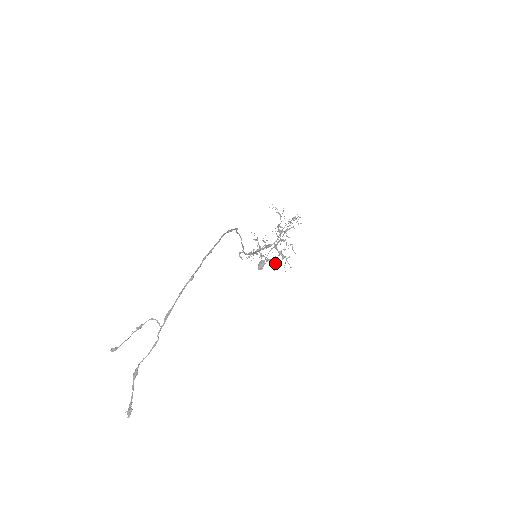
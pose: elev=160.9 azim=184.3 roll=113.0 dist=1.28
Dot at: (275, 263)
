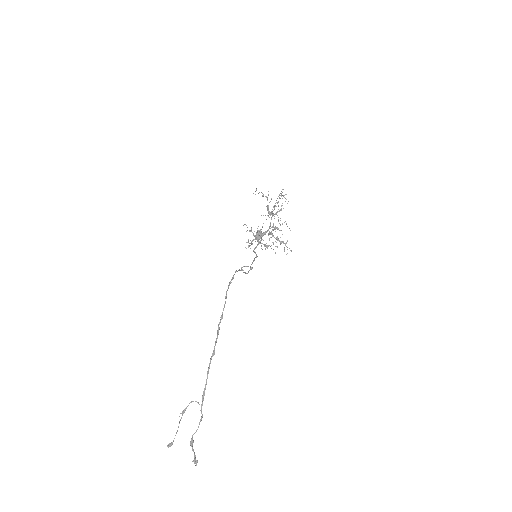
Dot at: occluded
